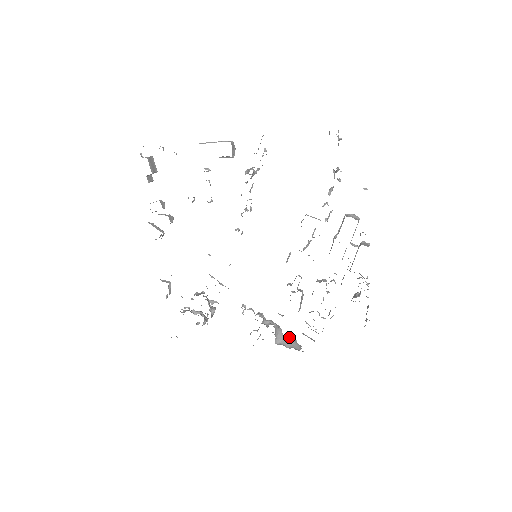
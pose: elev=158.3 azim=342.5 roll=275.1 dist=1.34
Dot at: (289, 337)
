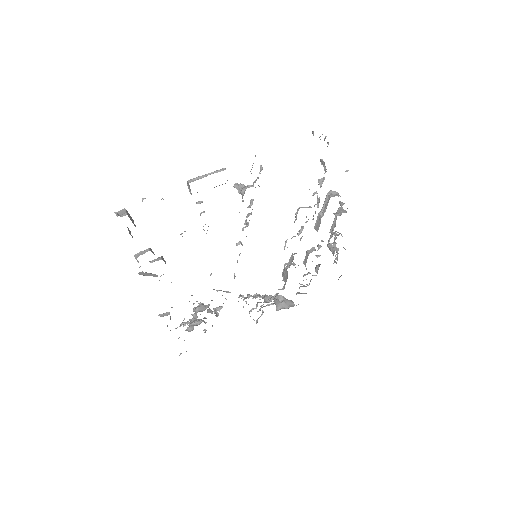
Dot at: (280, 299)
